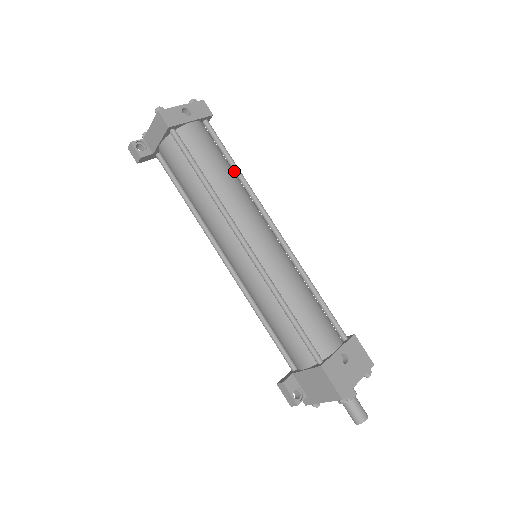
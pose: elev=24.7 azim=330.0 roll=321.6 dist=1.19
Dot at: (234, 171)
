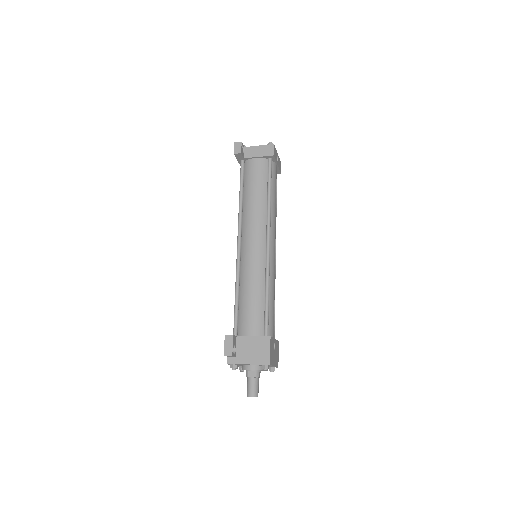
Dot at: occluded
